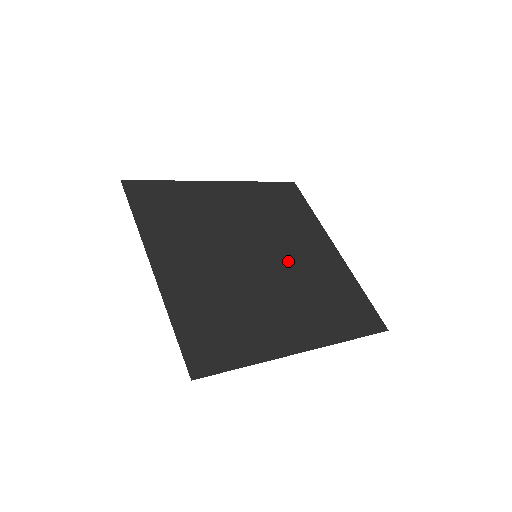
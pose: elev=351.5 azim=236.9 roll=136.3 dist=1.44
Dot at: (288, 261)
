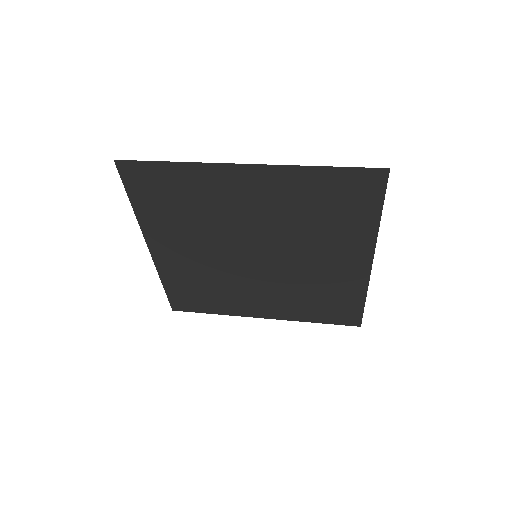
Dot at: (269, 279)
